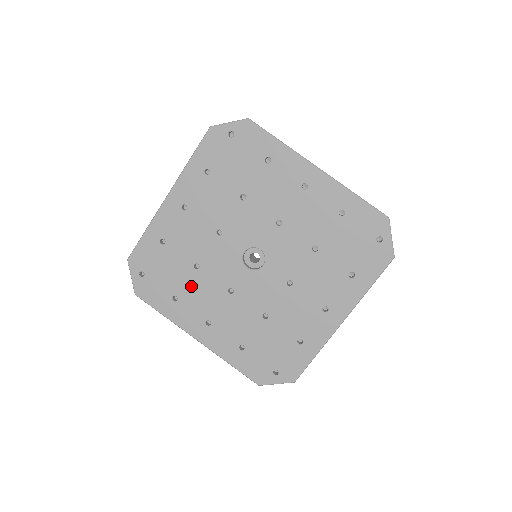
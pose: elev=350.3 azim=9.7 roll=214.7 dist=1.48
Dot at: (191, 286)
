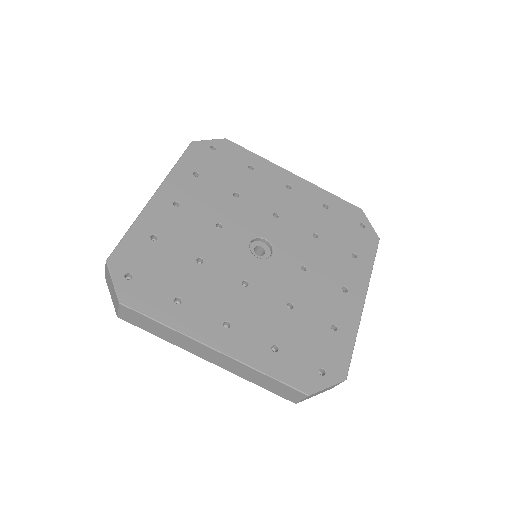
Dot at: (197, 283)
